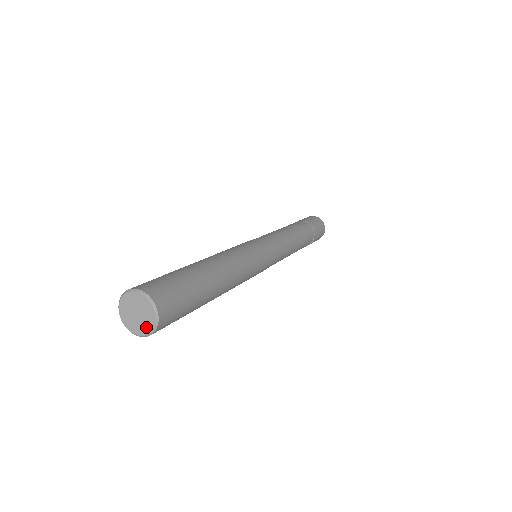
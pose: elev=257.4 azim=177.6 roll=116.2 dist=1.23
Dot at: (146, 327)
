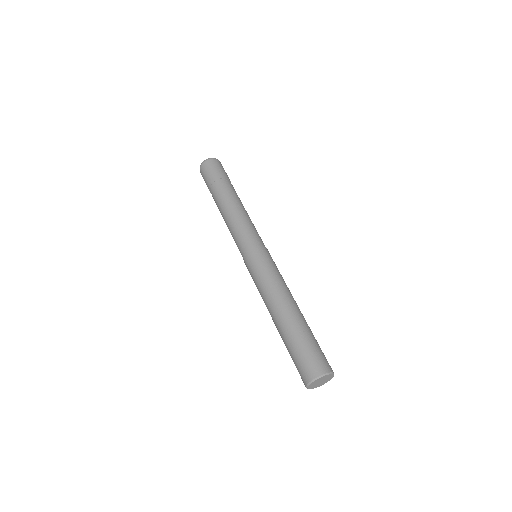
Dot at: (323, 384)
